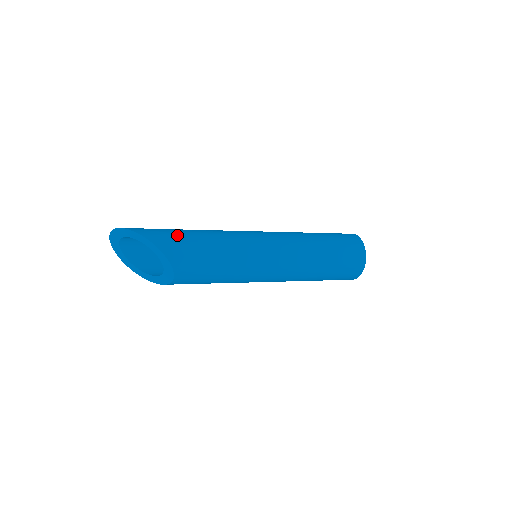
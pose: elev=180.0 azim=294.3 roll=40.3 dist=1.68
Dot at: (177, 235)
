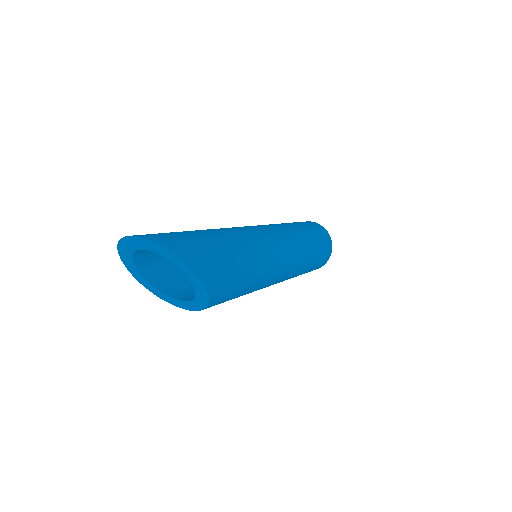
Dot at: (227, 266)
